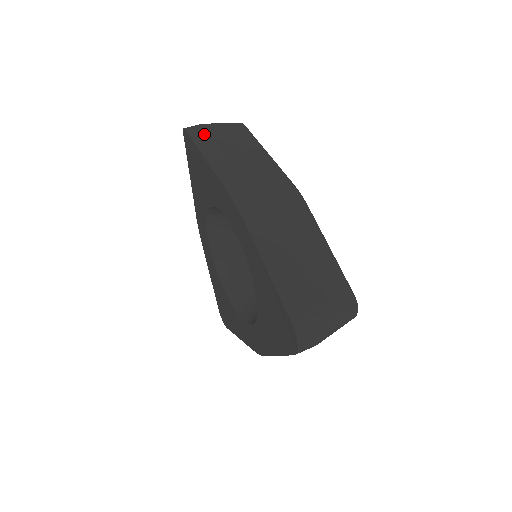
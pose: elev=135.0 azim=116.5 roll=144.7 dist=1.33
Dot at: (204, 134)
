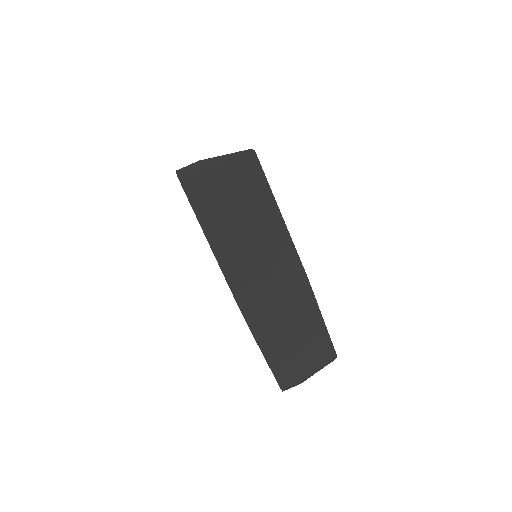
Dot at: (204, 192)
